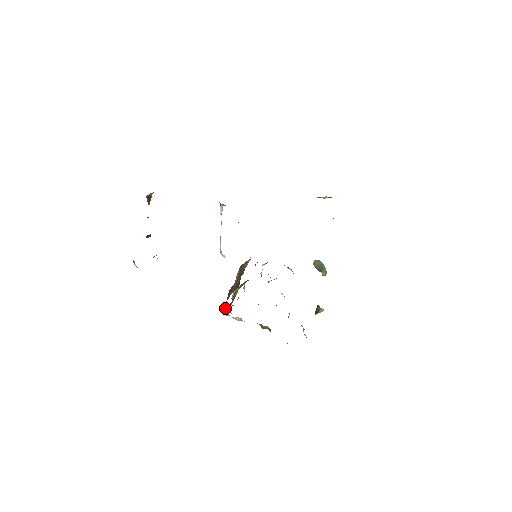
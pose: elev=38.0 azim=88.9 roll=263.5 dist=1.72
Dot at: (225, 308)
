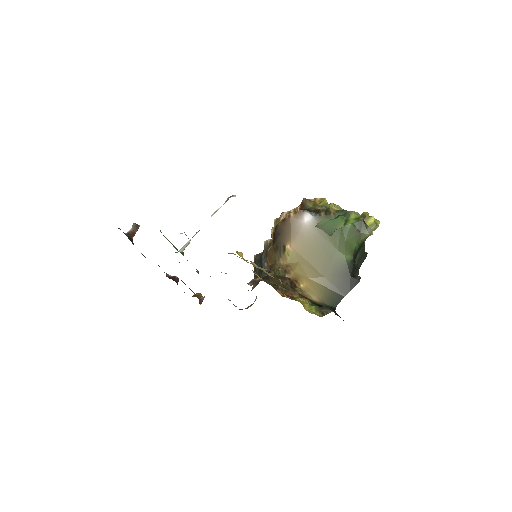
Dot at: occluded
